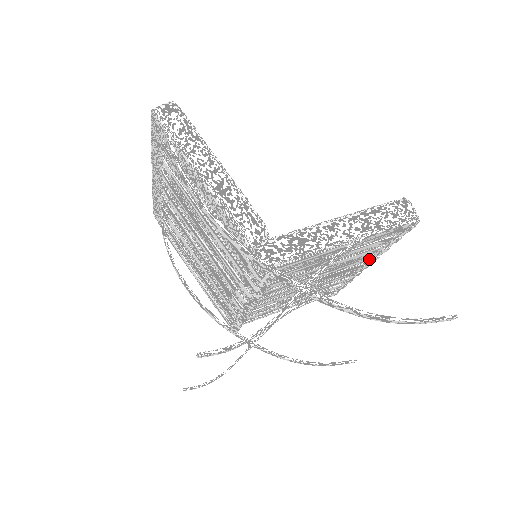
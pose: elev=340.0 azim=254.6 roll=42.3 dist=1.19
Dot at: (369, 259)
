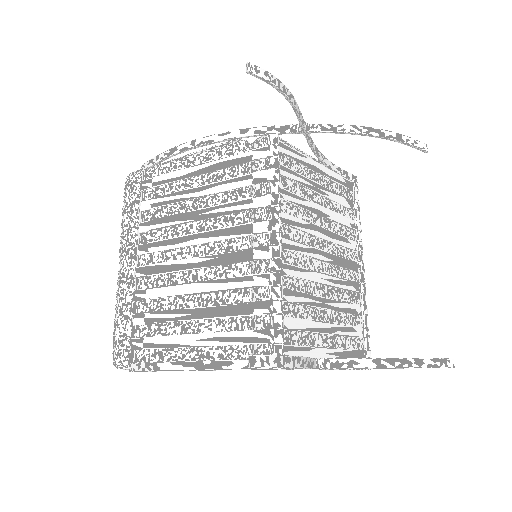
Dot at: (356, 248)
